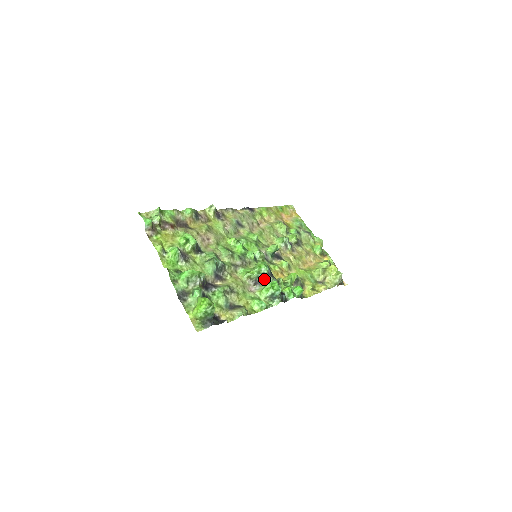
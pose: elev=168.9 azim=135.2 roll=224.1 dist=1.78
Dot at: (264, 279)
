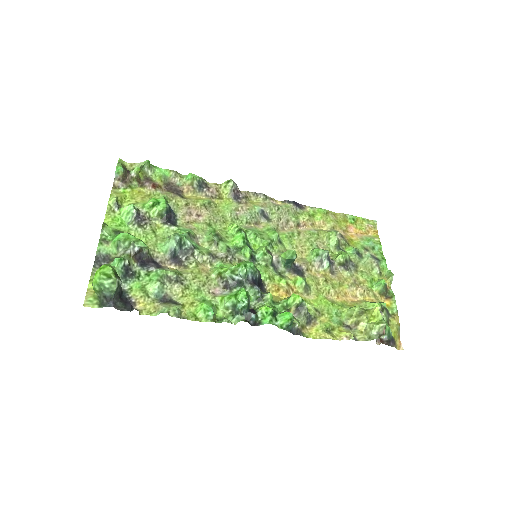
Dot at: (240, 284)
